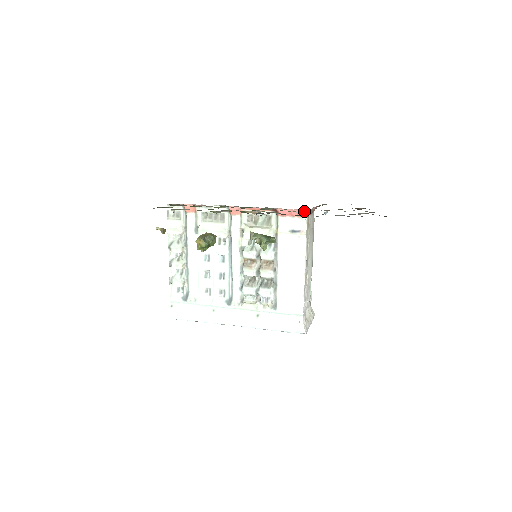
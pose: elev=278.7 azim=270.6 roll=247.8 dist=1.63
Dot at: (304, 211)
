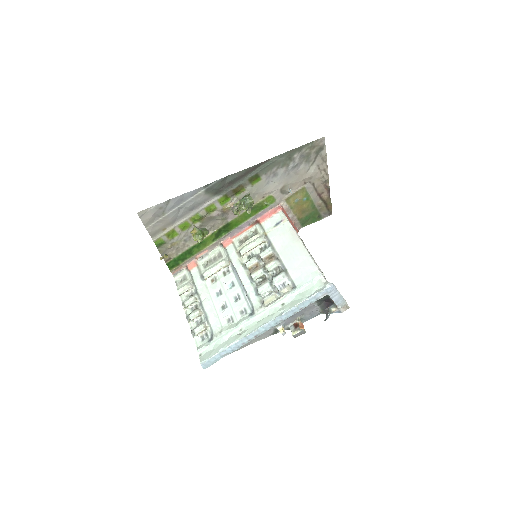
Dot at: (277, 207)
